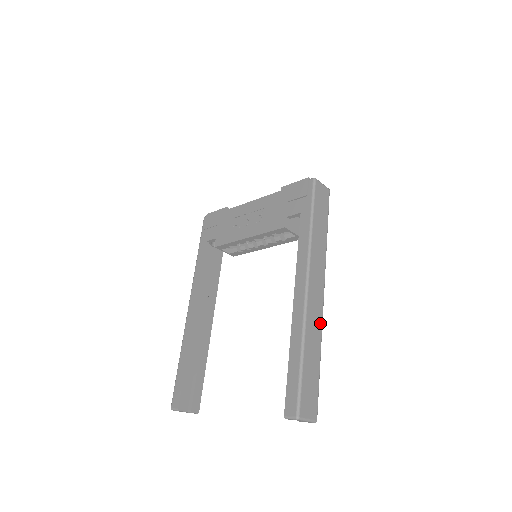
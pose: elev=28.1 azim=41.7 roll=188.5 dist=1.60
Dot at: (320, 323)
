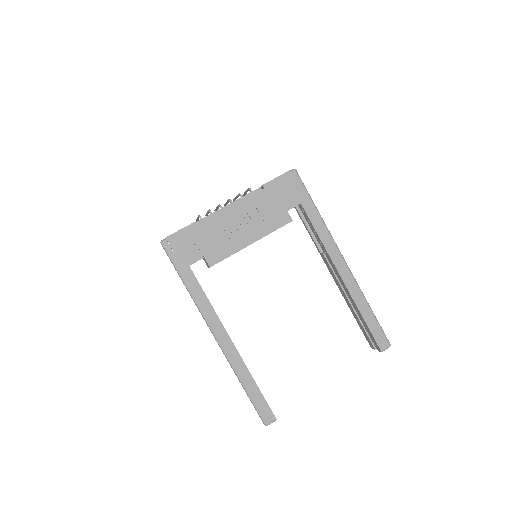
Dot at: occluded
